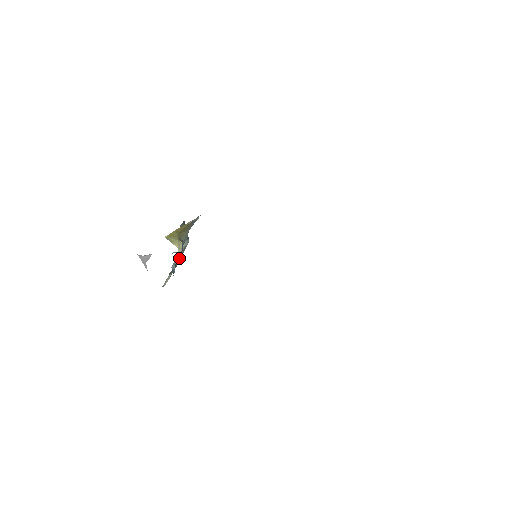
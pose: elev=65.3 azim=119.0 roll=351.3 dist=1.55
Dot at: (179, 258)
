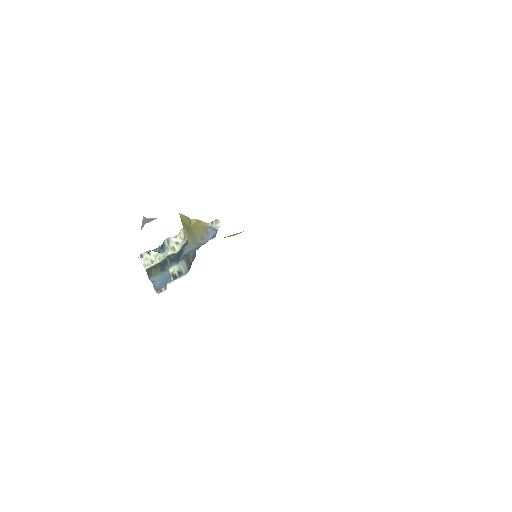
Dot at: (172, 261)
